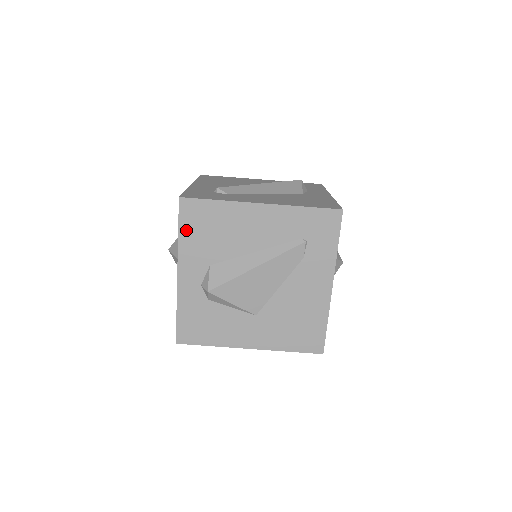
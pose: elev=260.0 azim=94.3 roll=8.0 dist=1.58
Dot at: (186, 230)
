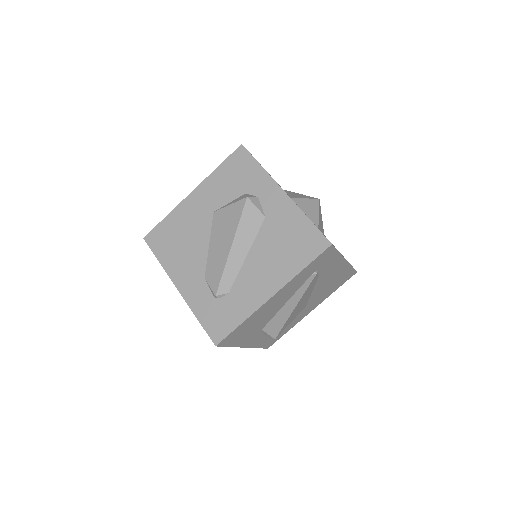
Dot at: (234, 342)
